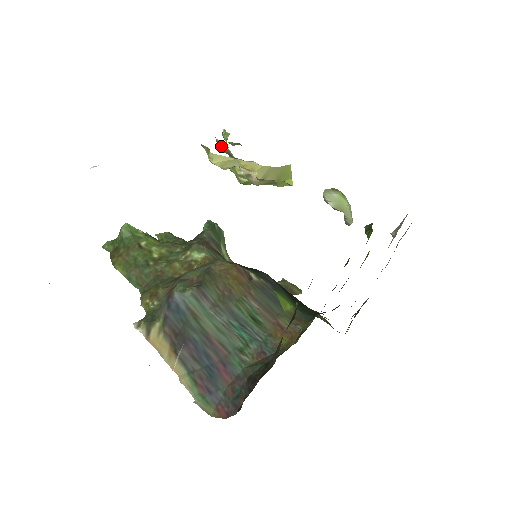
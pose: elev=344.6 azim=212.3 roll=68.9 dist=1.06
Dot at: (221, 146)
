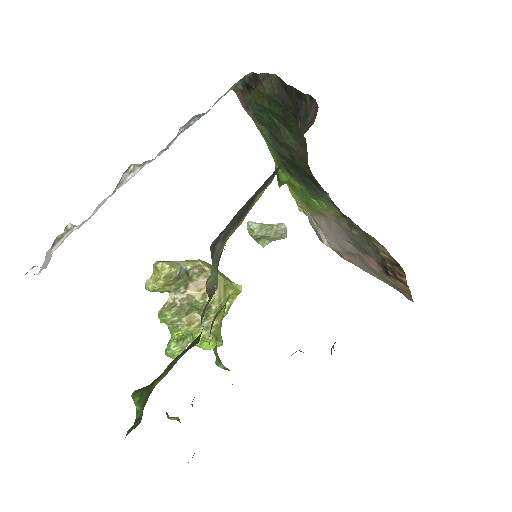
Dot at: (166, 307)
